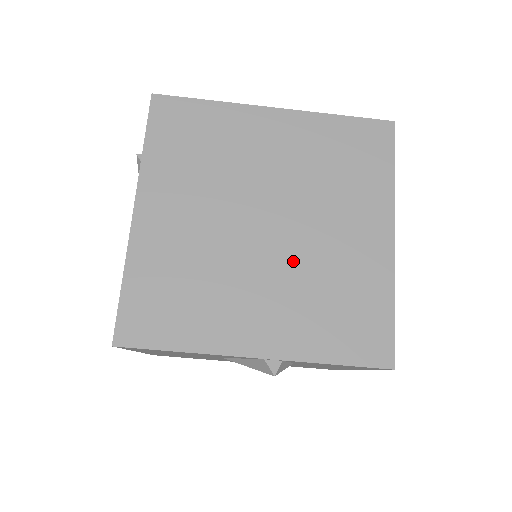
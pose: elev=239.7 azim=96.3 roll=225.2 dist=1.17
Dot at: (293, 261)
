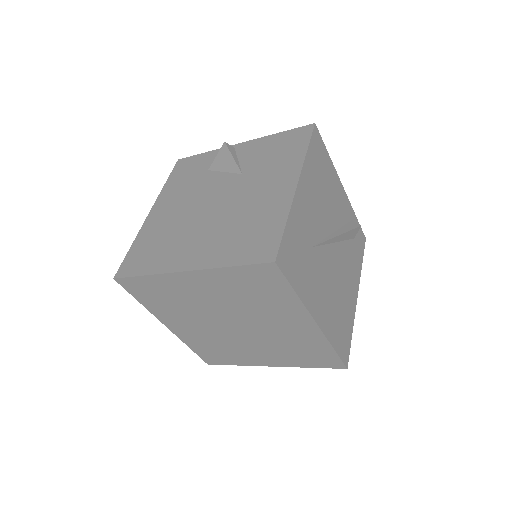
Dot at: (261, 337)
